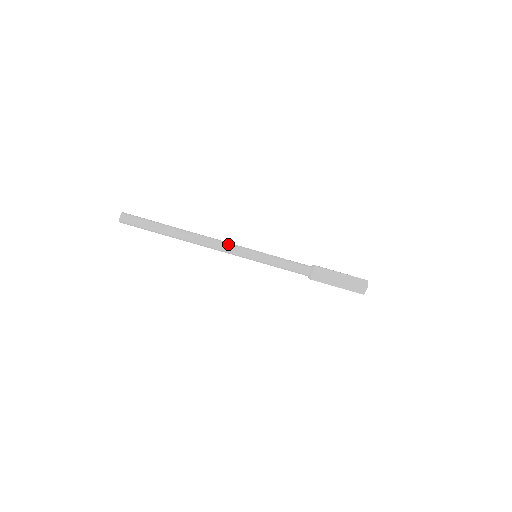
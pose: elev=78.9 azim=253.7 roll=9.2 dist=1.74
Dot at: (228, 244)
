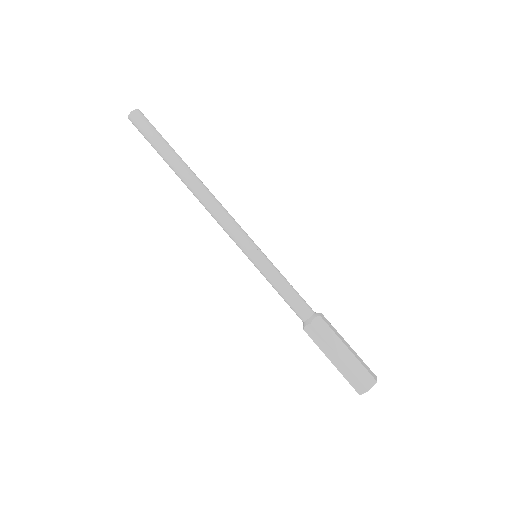
Dot at: (231, 220)
